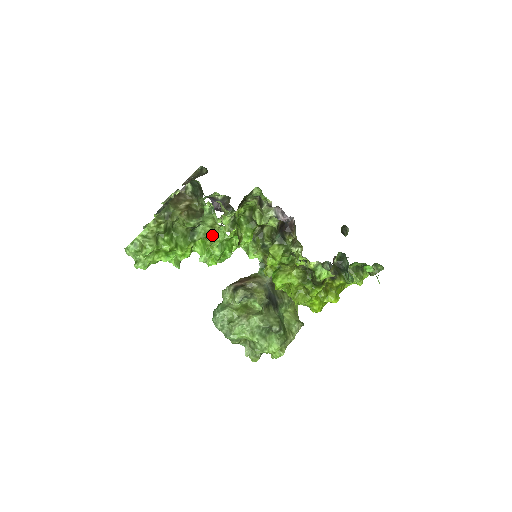
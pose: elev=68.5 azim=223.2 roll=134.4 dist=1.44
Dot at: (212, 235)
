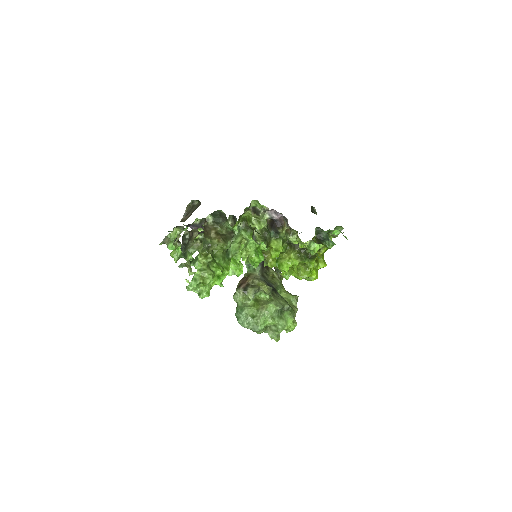
Dot at: (244, 249)
